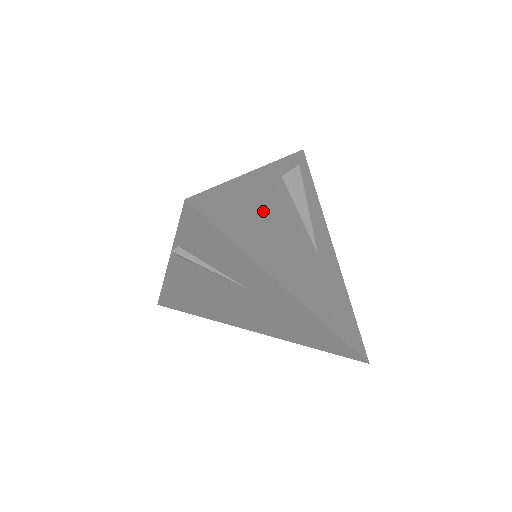
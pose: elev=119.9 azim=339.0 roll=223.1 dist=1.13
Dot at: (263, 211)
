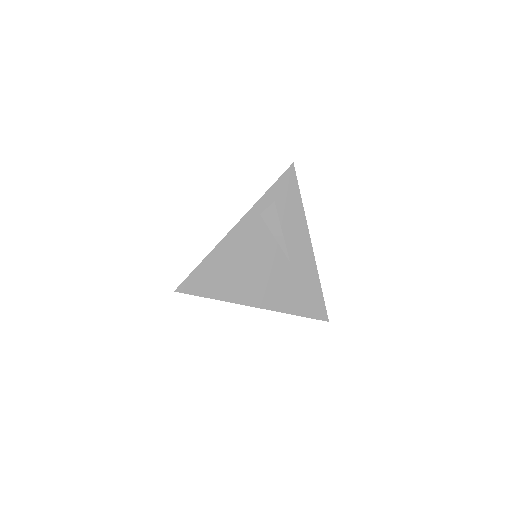
Dot at: (236, 260)
